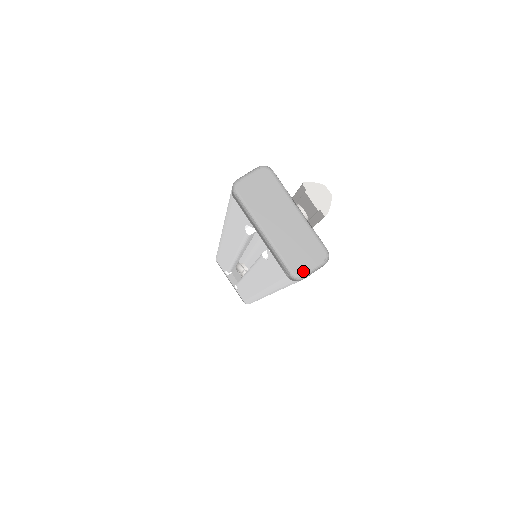
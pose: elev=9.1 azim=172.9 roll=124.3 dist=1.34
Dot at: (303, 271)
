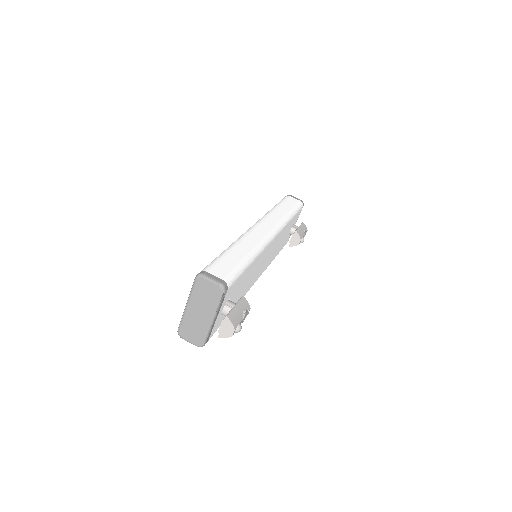
Dot at: (184, 337)
